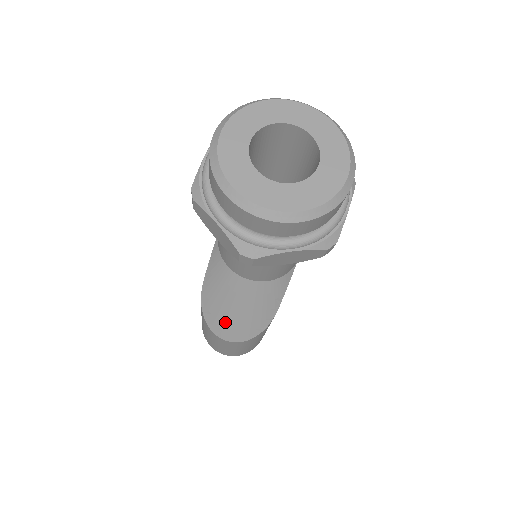
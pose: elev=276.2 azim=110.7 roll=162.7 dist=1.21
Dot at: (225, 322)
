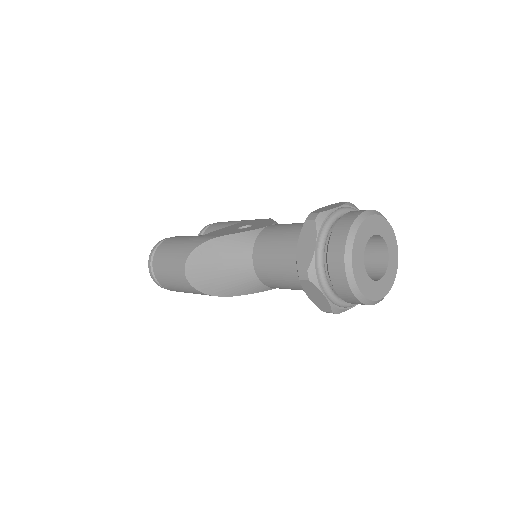
Dot at: (203, 268)
